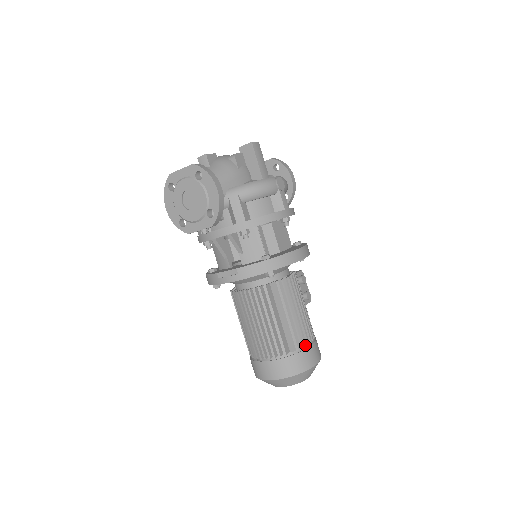
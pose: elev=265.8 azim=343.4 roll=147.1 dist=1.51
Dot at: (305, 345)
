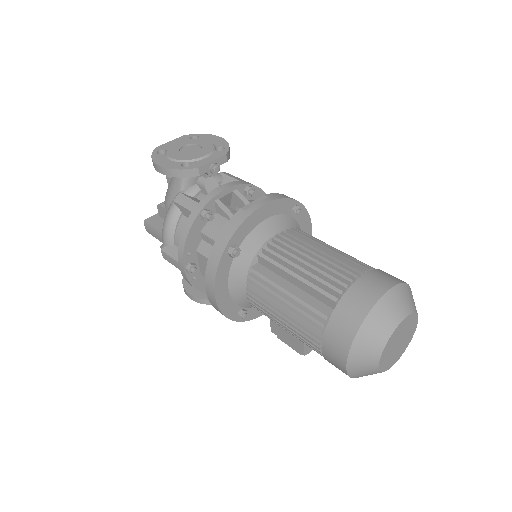
Dot at: occluded
